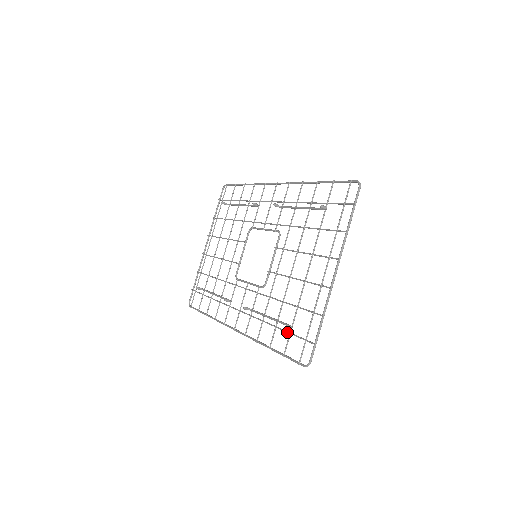
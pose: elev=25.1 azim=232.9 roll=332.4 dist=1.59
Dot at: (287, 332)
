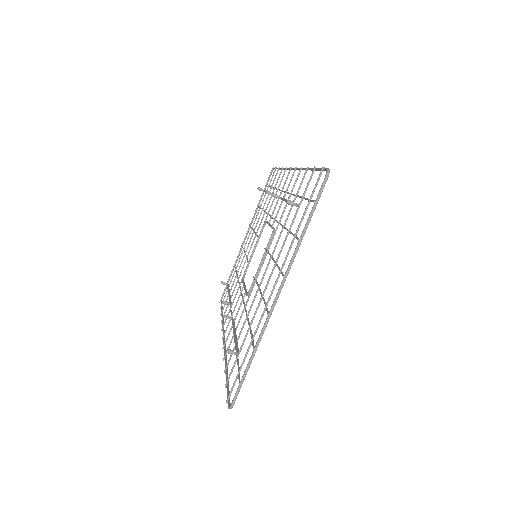
Dot at: (236, 357)
